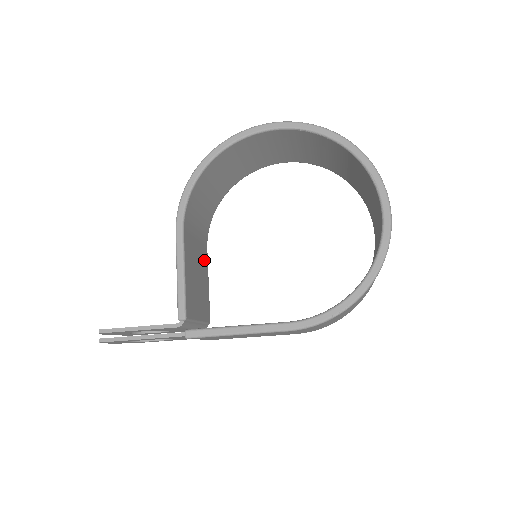
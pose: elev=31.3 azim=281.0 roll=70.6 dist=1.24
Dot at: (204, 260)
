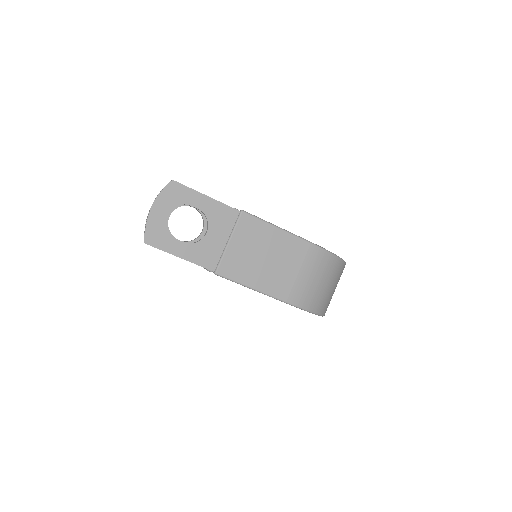
Dot at: occluded
